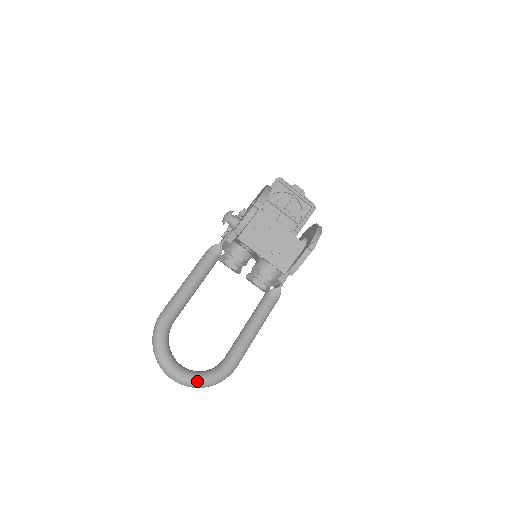
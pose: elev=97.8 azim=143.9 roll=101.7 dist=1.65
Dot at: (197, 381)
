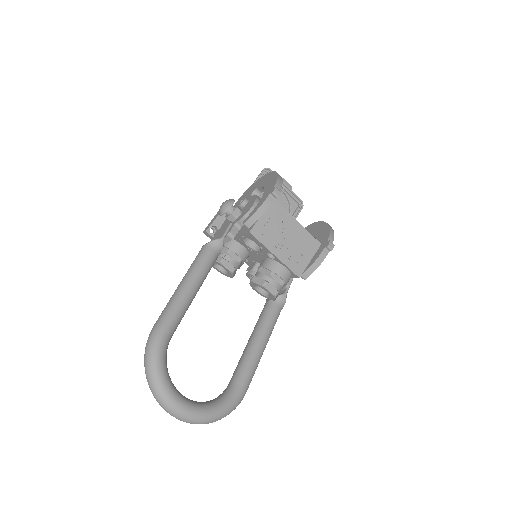
Dot at: (205, 415)
